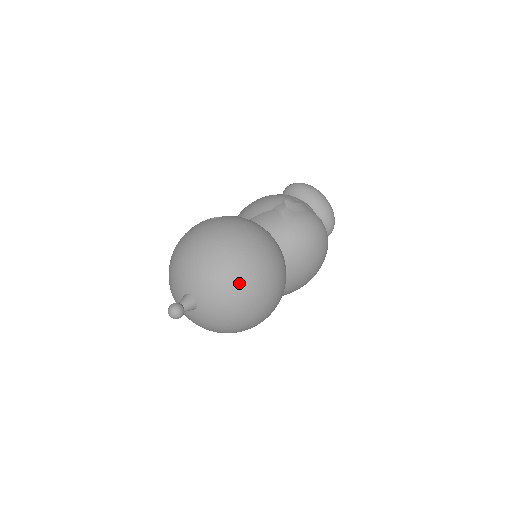
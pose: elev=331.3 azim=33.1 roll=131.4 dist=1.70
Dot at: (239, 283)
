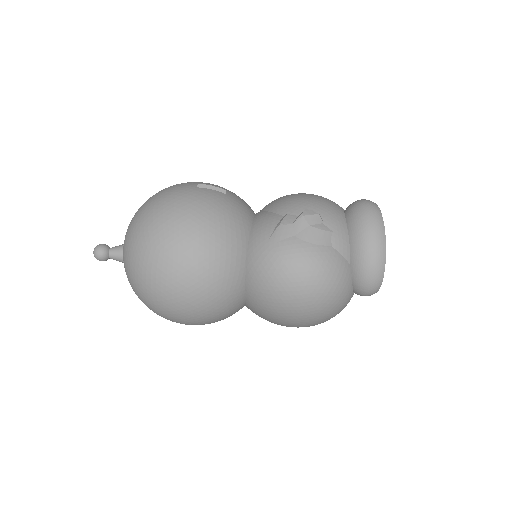
Dot at: (143, 269)
